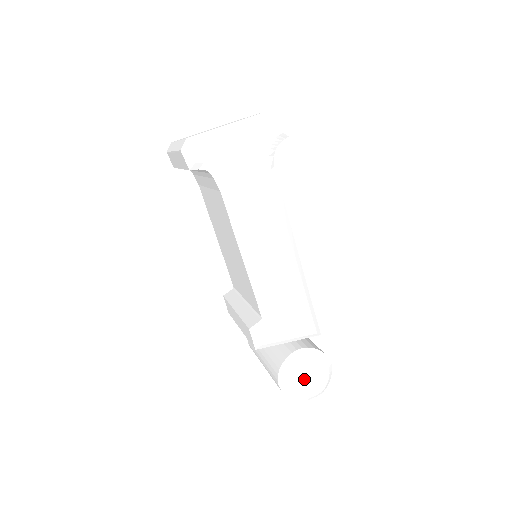
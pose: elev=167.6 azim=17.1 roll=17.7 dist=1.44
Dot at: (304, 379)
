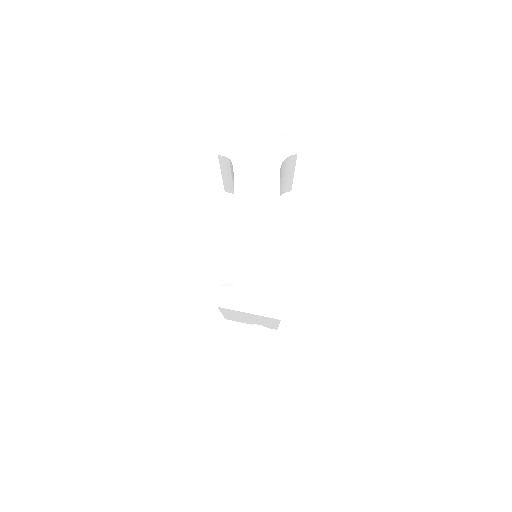
Dot at: (251, 353)
